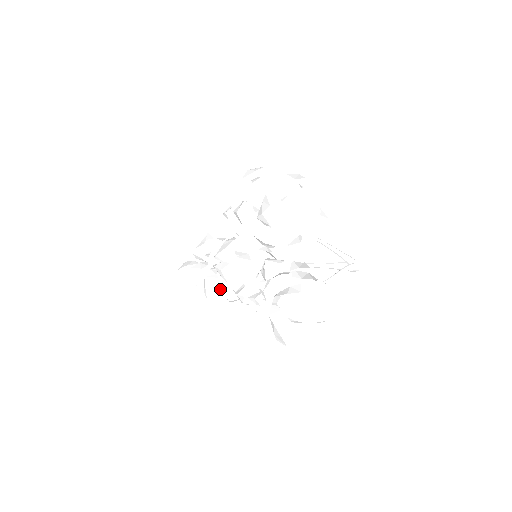
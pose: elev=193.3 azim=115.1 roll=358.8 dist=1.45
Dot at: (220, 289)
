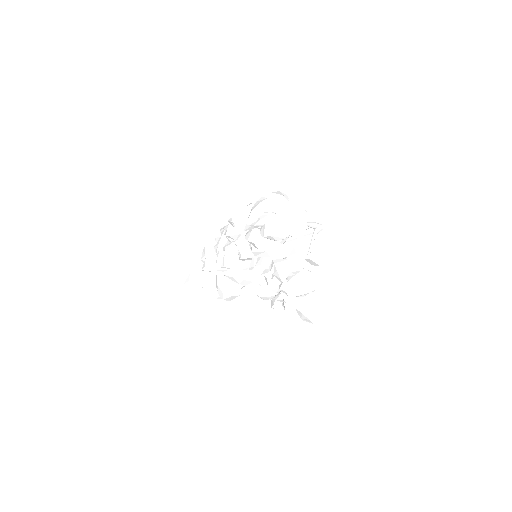
Dot at: (236, 291)
